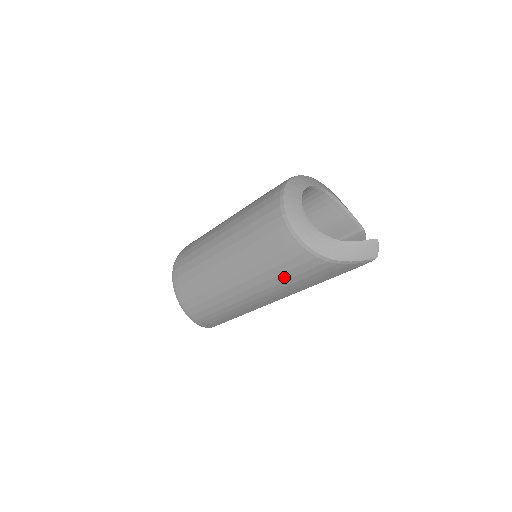
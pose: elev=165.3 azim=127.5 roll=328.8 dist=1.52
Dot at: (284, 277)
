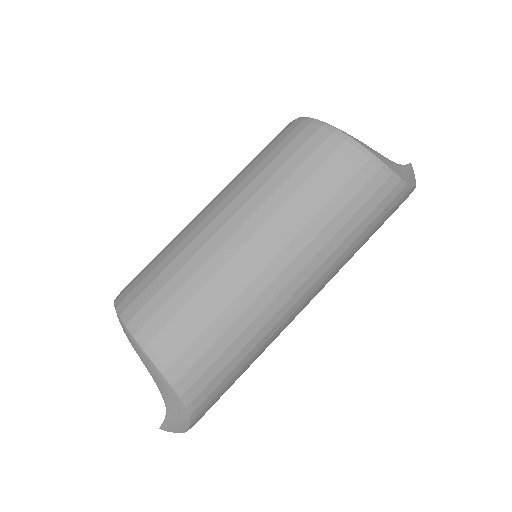
Dot at: (354, 235)
